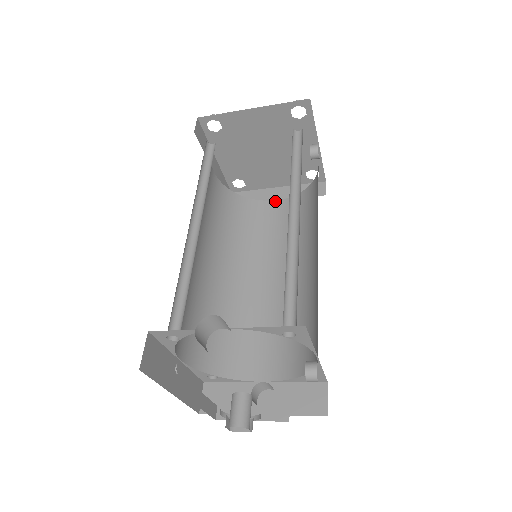
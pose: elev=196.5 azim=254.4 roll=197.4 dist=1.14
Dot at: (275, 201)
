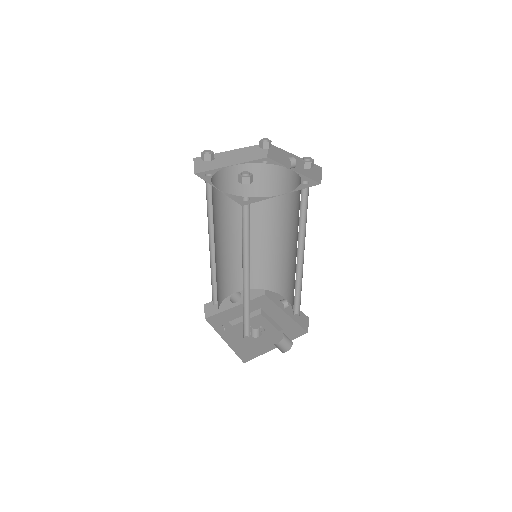
Dot at: (232, 167)
